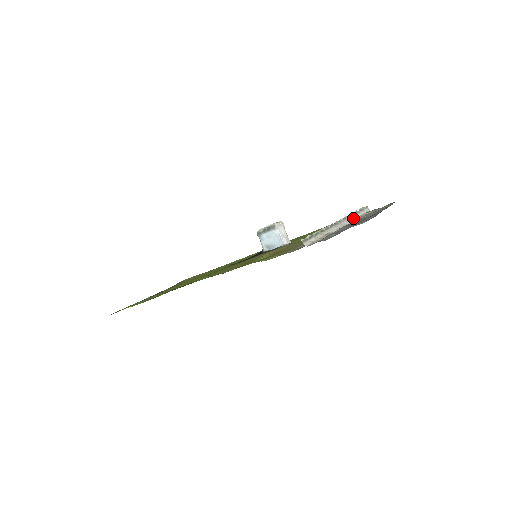
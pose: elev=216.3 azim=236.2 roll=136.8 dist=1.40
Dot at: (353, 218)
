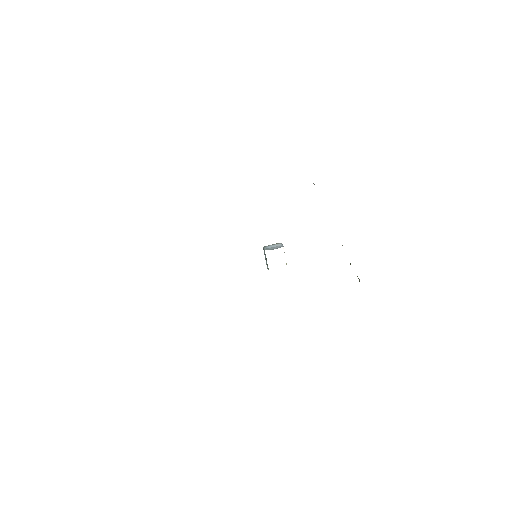
Dot at: occluded
